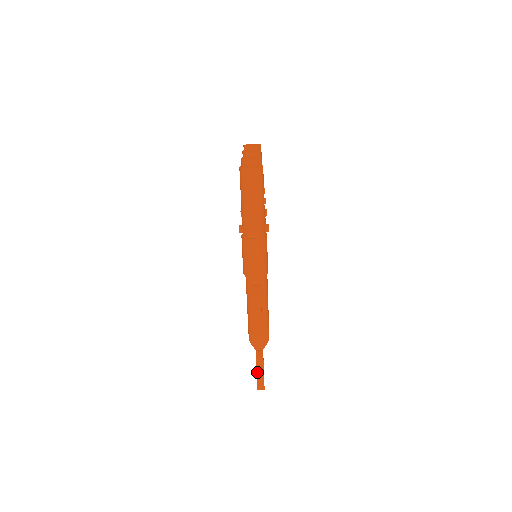
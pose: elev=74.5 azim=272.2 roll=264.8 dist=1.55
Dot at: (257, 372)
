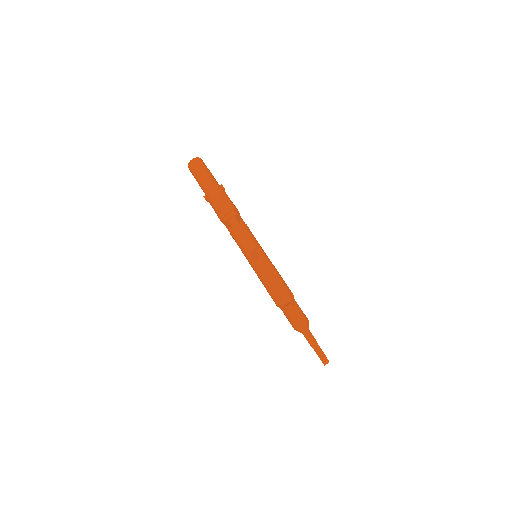
Dot at: (295, 321)
